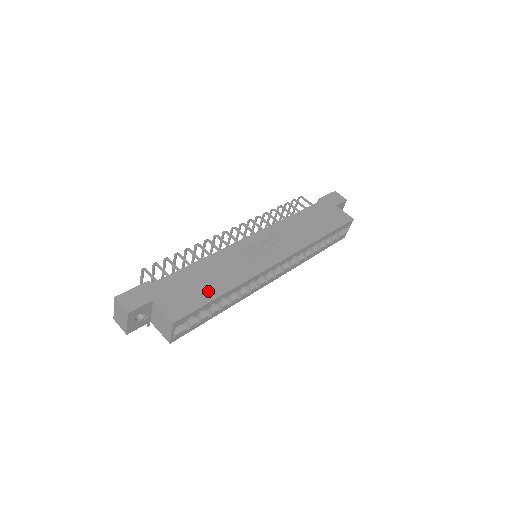
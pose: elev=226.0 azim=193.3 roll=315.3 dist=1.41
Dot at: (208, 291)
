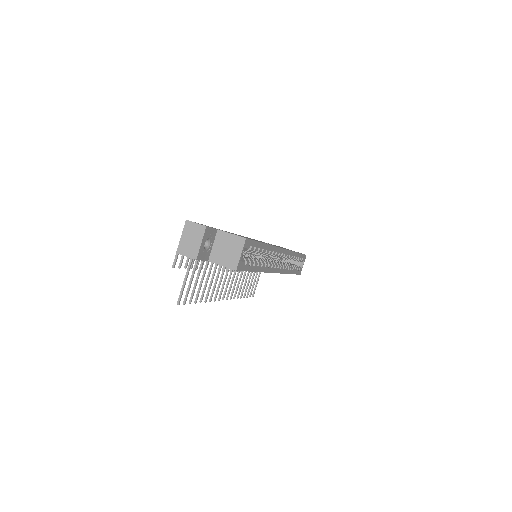
Dot at: occluded
